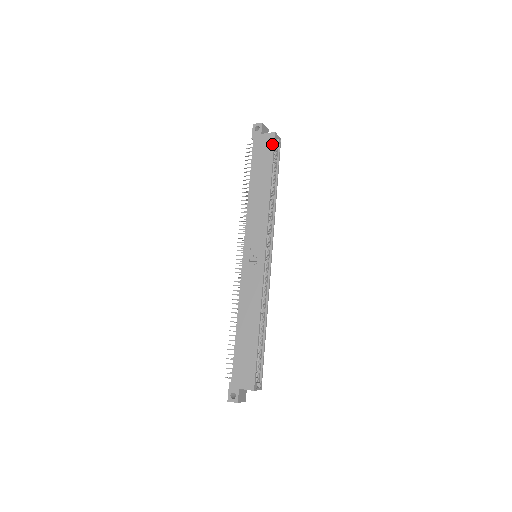
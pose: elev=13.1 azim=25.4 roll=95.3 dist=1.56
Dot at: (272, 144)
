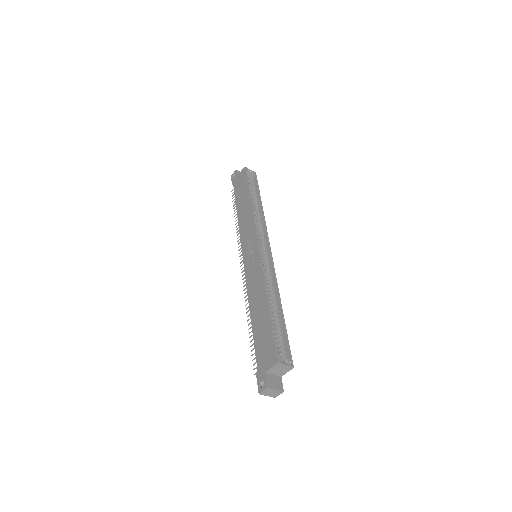
Dot at: (244, 174)
